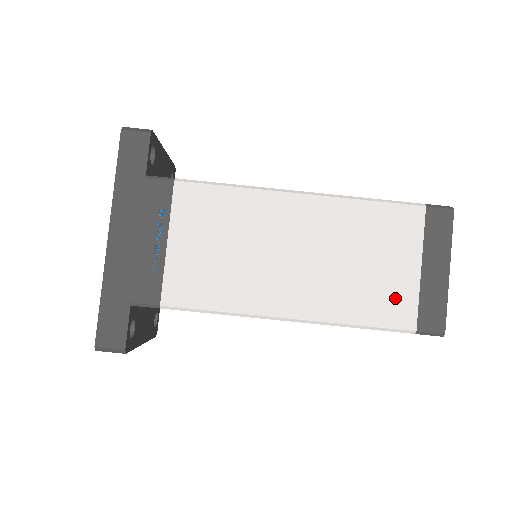
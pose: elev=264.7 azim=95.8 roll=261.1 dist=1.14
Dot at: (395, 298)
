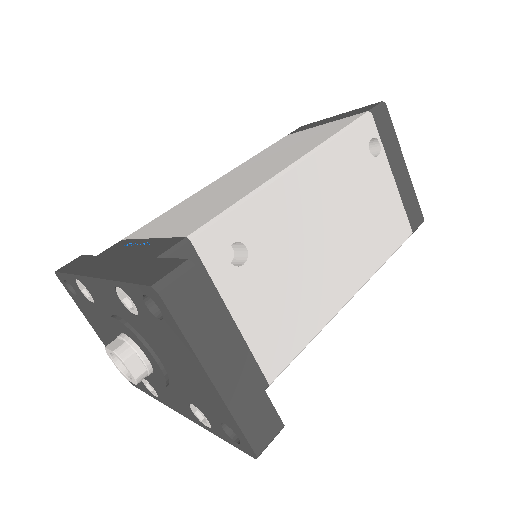
Dot at: (333, 126)
